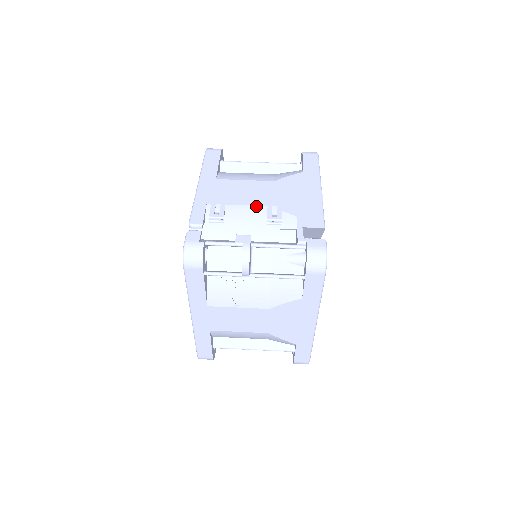
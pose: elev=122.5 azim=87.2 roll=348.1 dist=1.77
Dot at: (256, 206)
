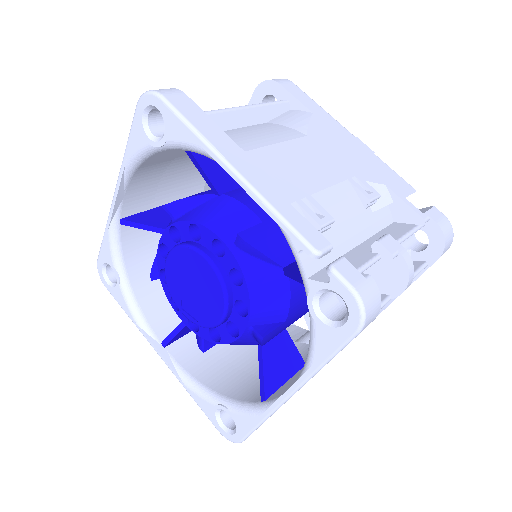
Dot at: (339, 184)
